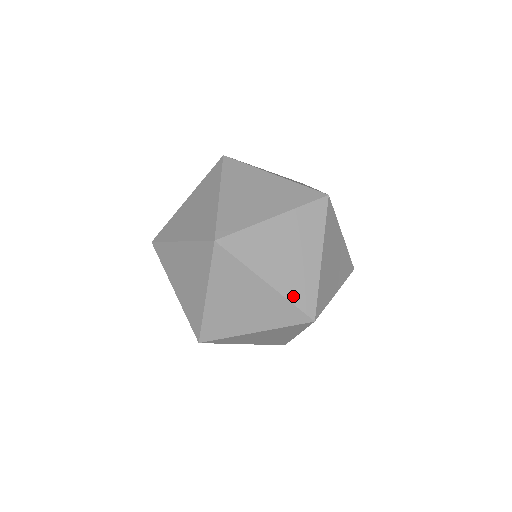
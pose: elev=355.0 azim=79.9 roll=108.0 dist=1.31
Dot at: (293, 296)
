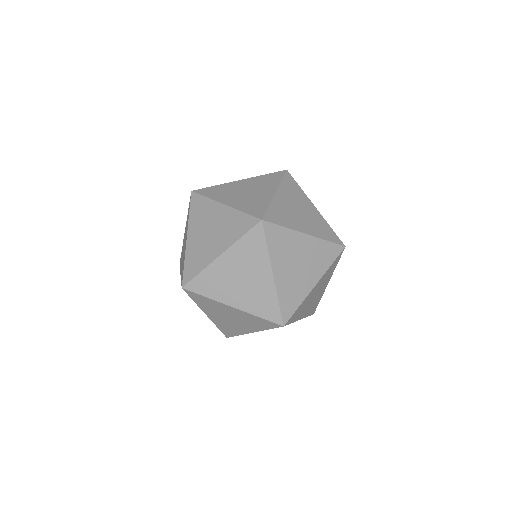
Dot at: (245, 209)
